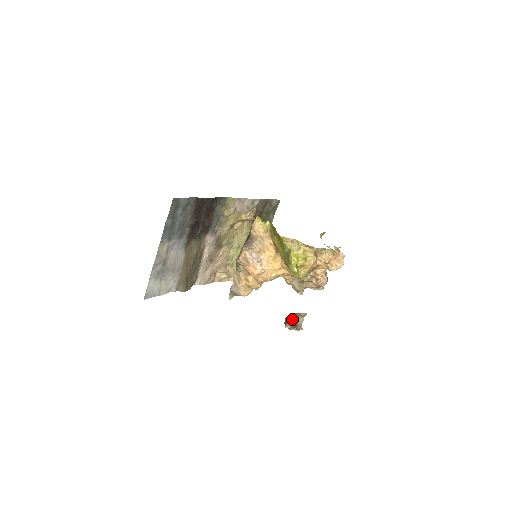
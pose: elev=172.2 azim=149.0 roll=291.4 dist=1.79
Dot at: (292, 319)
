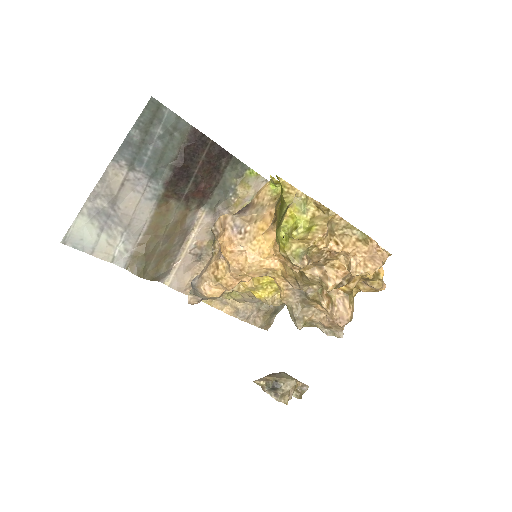
Dot at: (274, 374)
